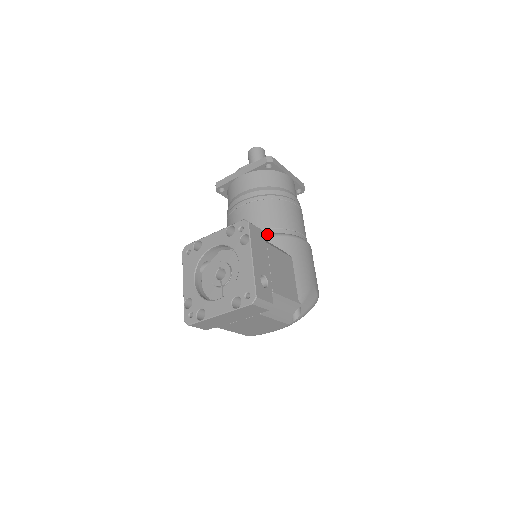
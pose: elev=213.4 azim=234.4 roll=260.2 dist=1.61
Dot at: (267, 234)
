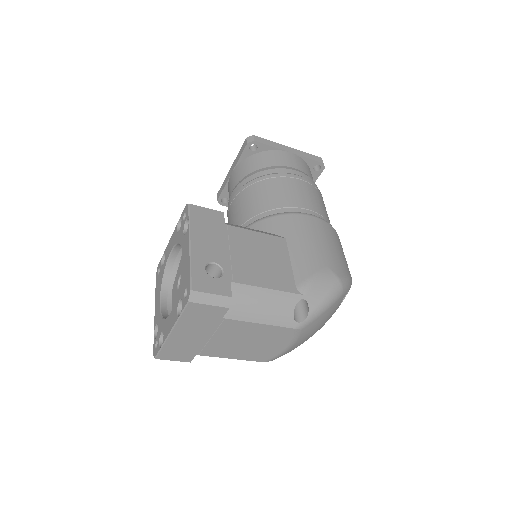
Dot at: (253, 222)
